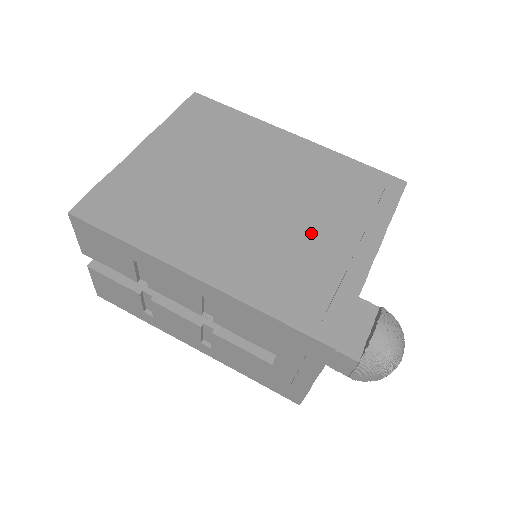
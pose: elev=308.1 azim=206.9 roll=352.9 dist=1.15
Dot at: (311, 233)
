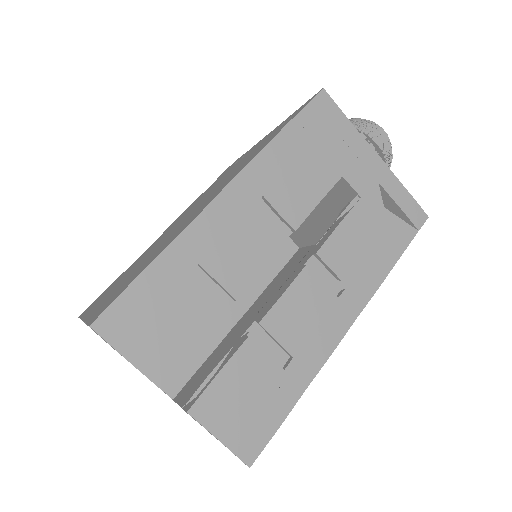
Dot at: occluded
